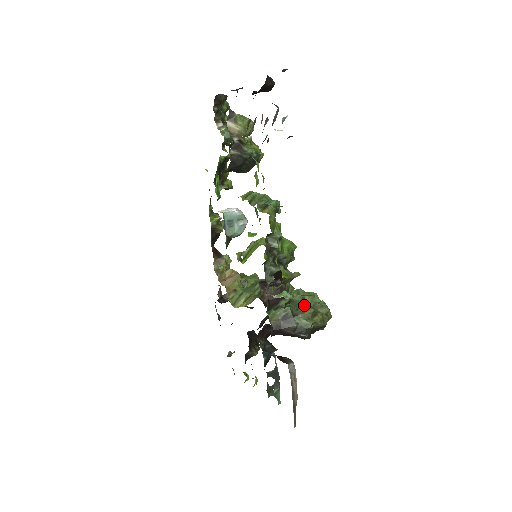
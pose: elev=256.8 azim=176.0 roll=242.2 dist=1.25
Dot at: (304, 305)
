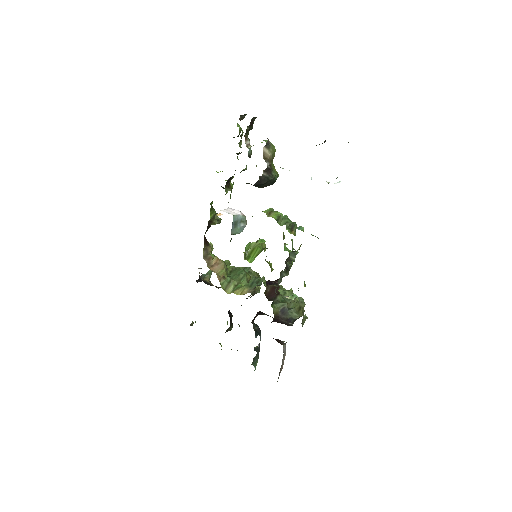
Dot at: (288, 299)
